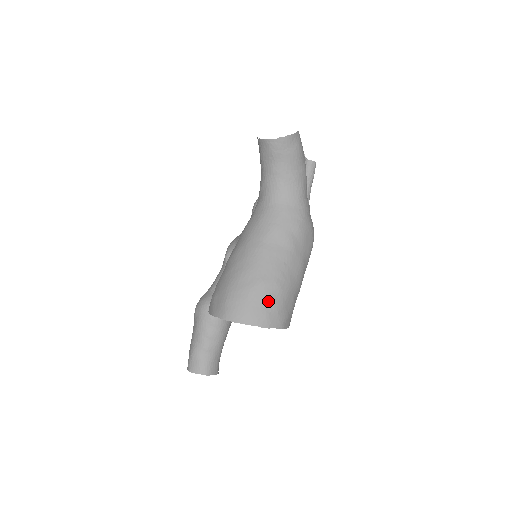
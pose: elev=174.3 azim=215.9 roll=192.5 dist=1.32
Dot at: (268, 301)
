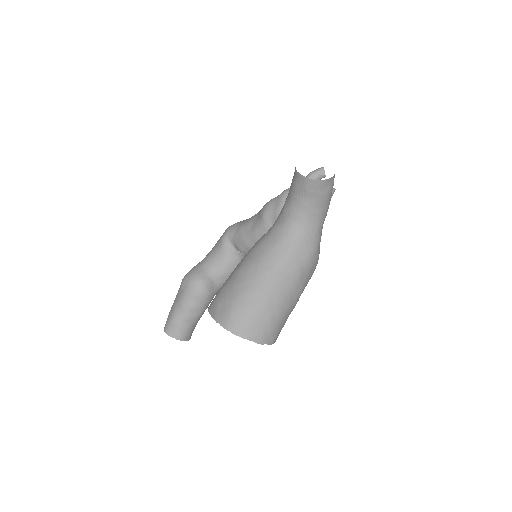
Dot at: (268, 322)
